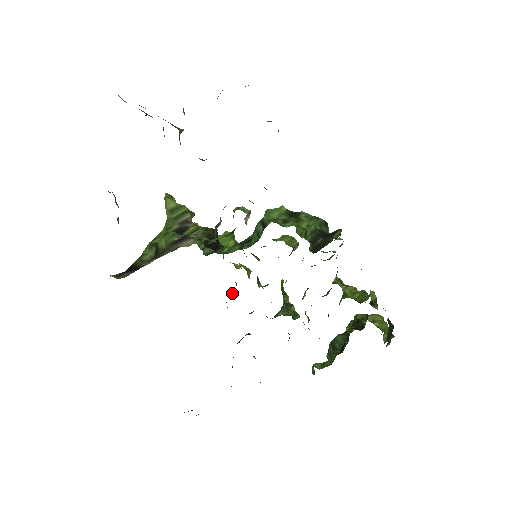
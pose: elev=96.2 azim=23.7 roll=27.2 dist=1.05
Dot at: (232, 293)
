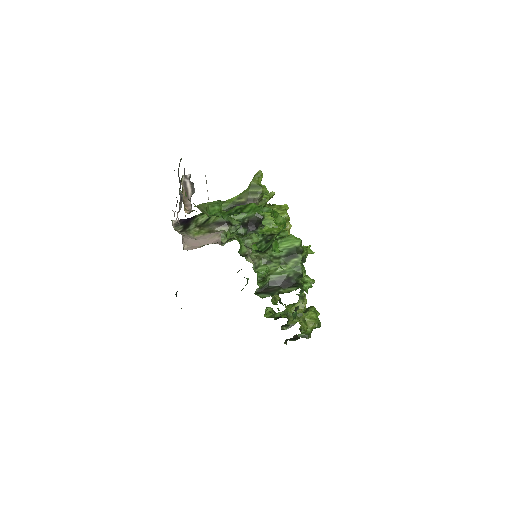
Dot at: occluded
